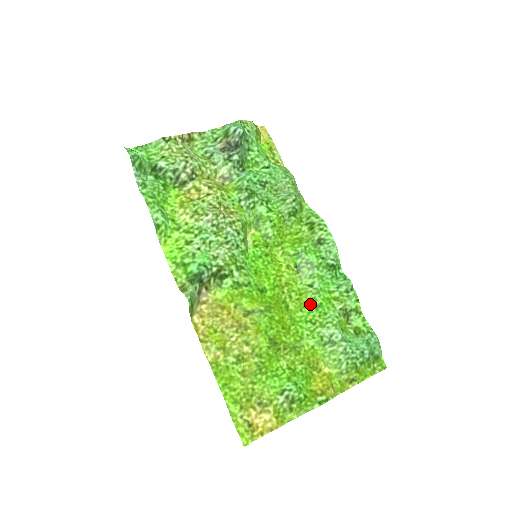
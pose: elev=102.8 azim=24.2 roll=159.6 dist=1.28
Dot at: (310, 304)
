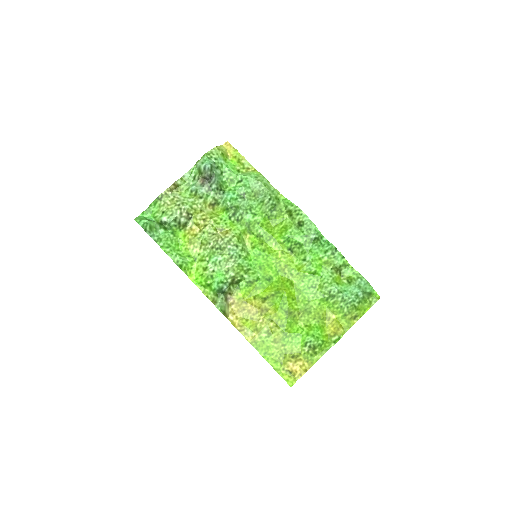
Dot at: (308, 274)
